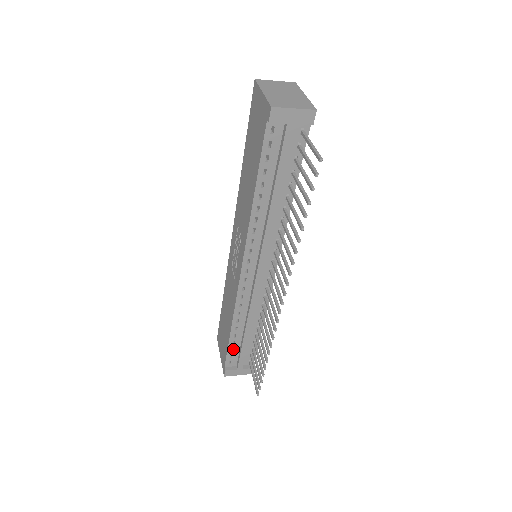
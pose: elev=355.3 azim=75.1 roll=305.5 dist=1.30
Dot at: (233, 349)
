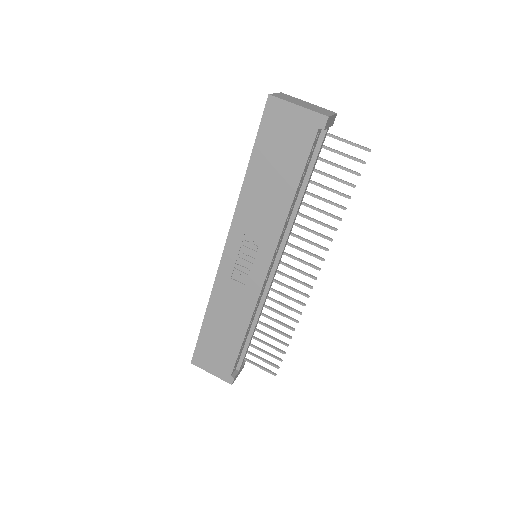
Dot at: (240, 353)
